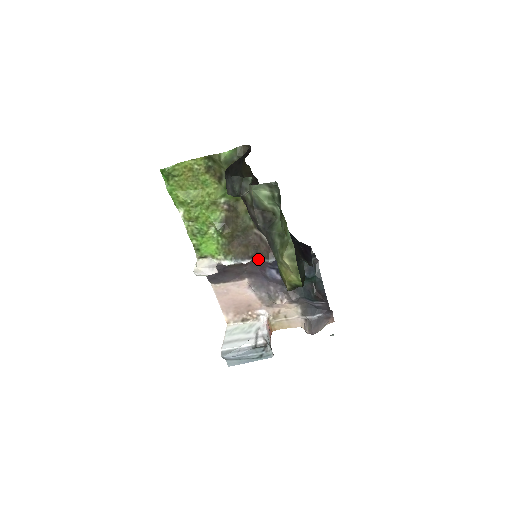
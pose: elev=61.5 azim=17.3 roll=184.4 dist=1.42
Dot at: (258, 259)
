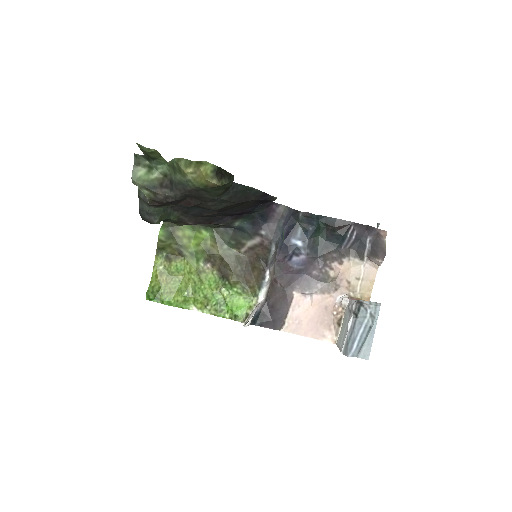
Dot at: (269, 262)
